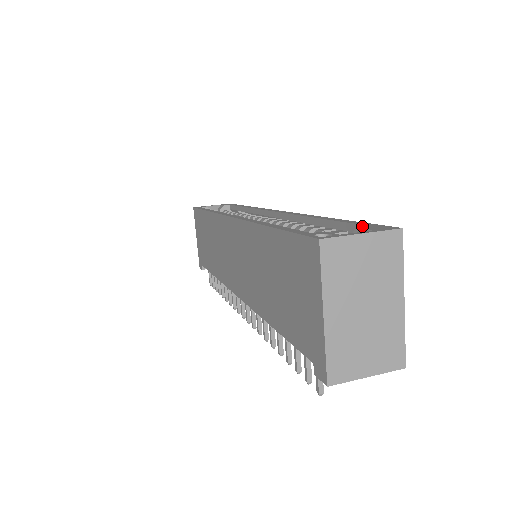
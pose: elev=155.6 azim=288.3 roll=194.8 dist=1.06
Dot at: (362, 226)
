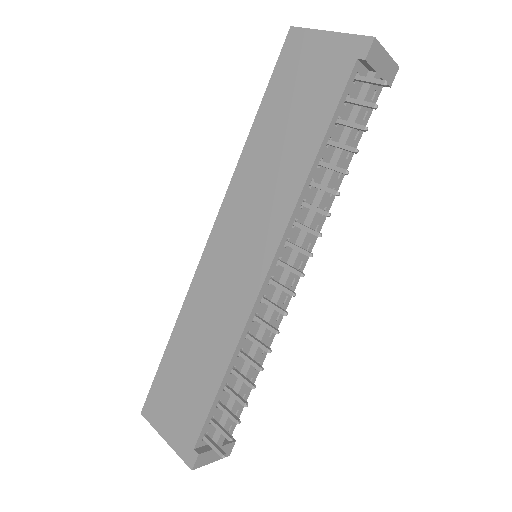
Dot at: occluded
